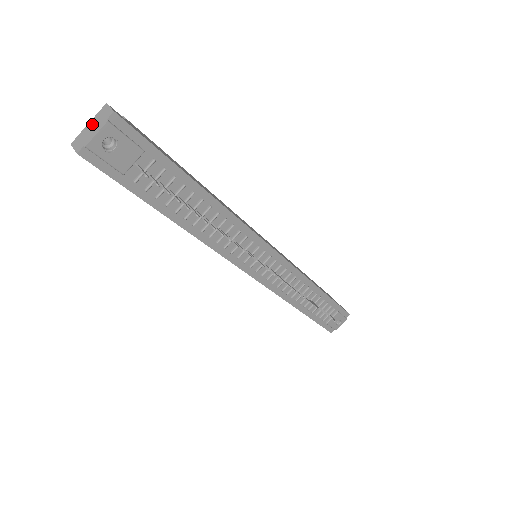
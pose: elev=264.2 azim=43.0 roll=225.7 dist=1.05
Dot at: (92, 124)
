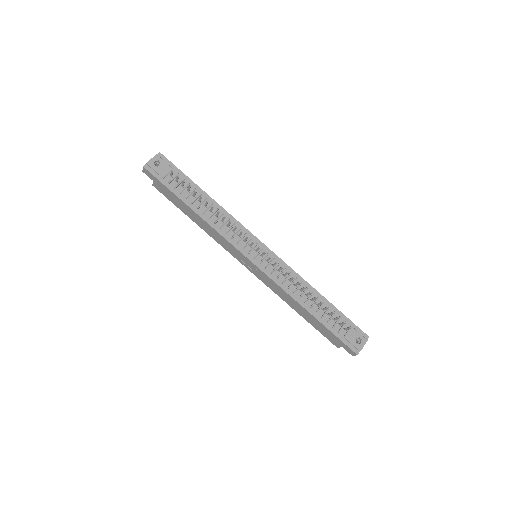
Dot at: occluded
